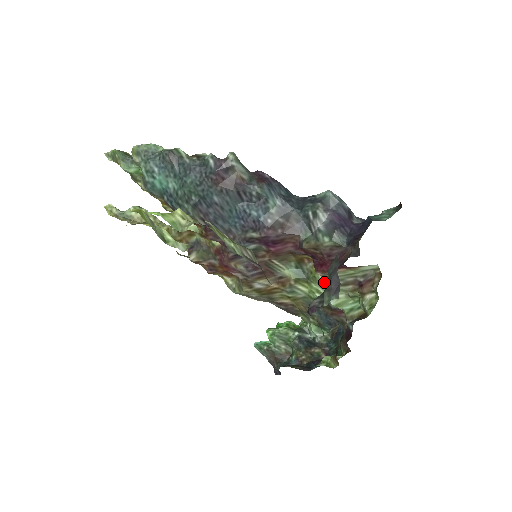
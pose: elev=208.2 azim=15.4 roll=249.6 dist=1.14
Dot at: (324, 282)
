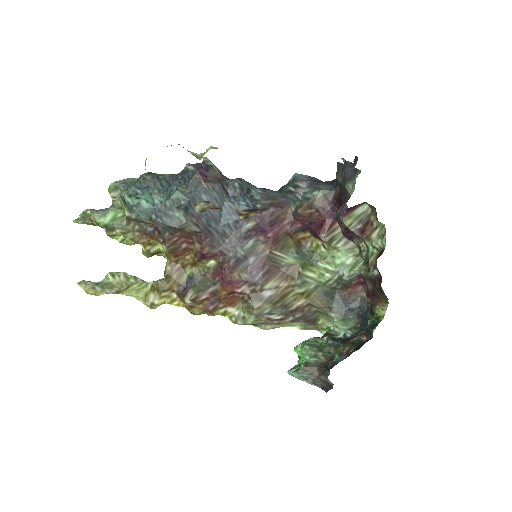
Dot at: (328, 254)
